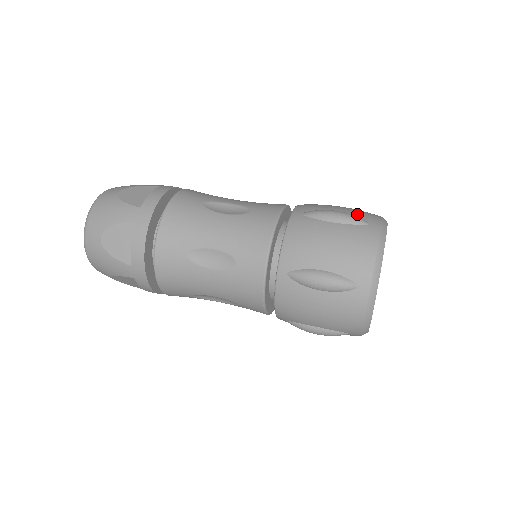
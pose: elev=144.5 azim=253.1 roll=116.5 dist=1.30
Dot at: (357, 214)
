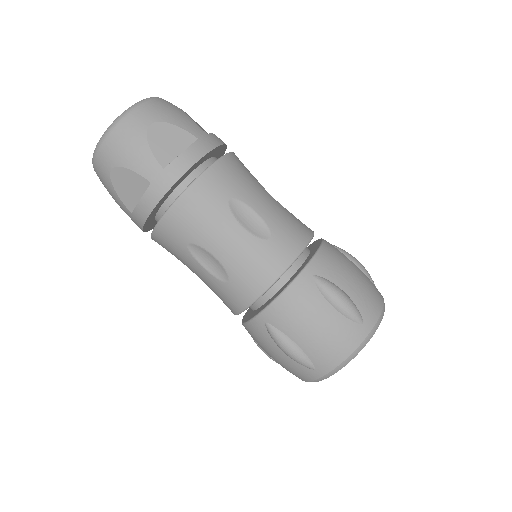
Dot at: (361, 304)
